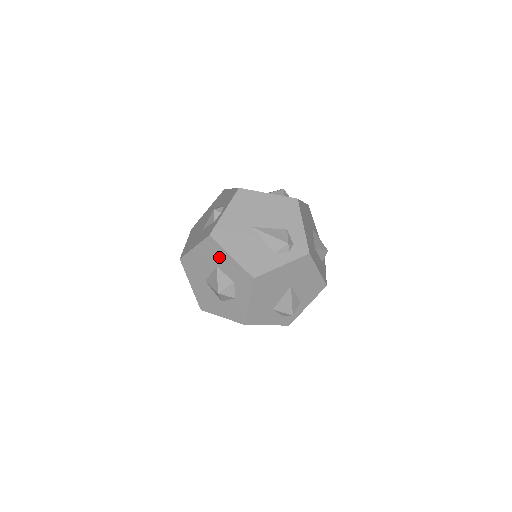
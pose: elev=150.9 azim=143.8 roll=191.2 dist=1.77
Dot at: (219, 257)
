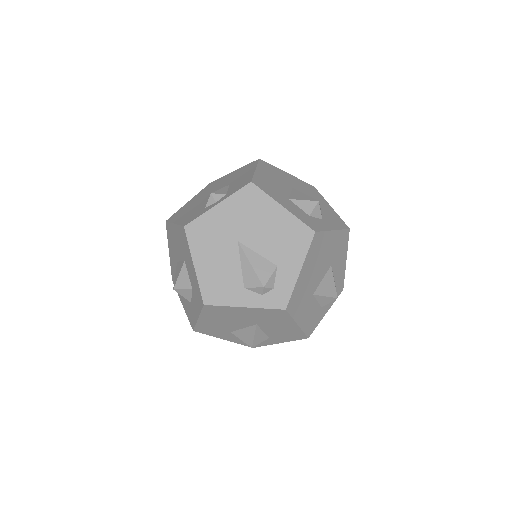
Dot at: (187, 254)
